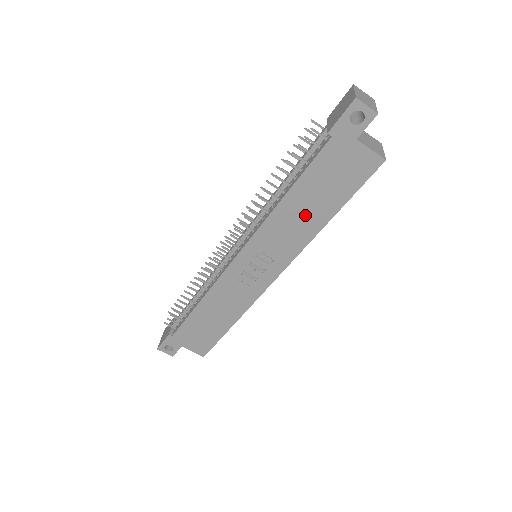
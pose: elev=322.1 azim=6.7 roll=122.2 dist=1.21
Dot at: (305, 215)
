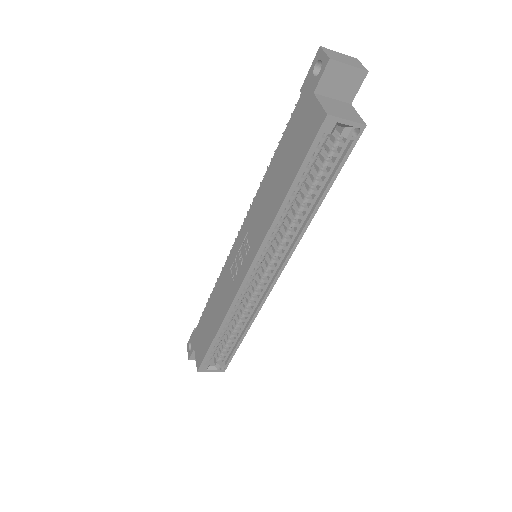
Dot at: (274, 191)
